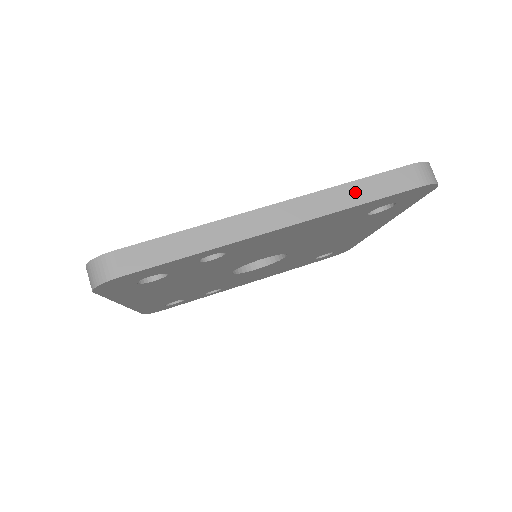
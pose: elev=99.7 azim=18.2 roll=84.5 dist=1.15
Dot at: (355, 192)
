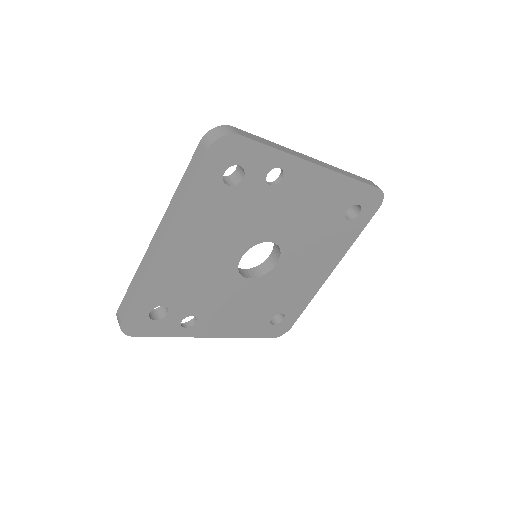
Dot at: (350, 175)
